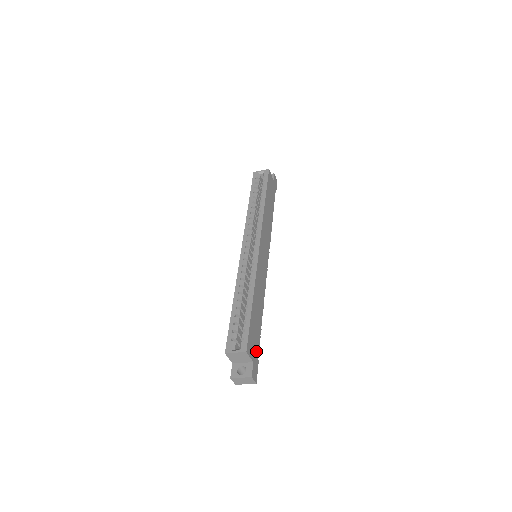
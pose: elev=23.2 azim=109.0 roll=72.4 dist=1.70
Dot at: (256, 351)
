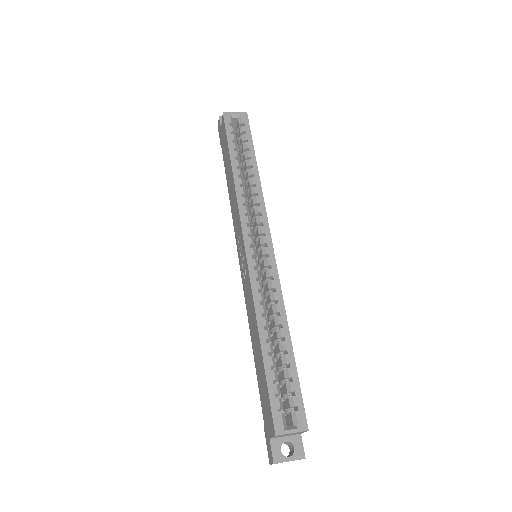
Dot at: occluded
